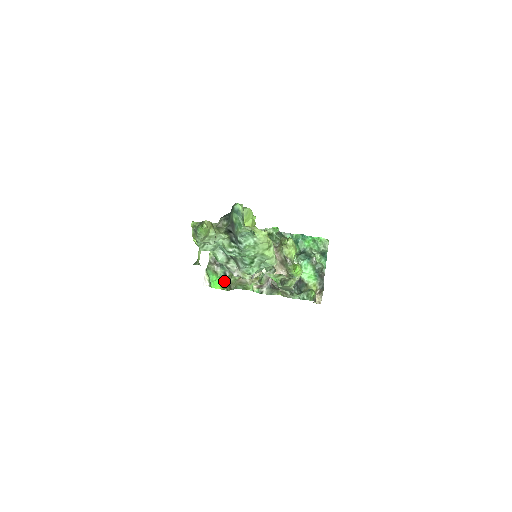
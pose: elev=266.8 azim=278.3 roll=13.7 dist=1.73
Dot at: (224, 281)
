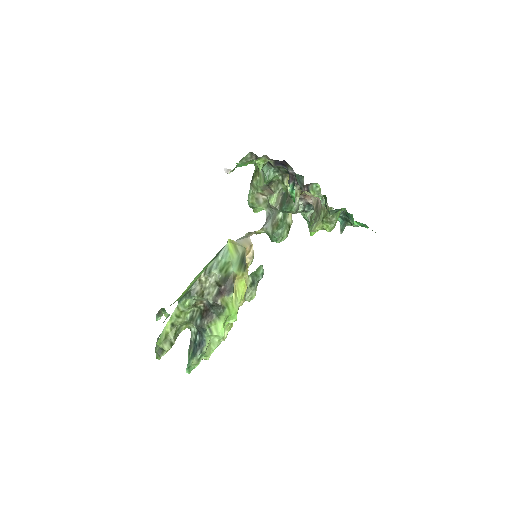
Dot at: occluded
